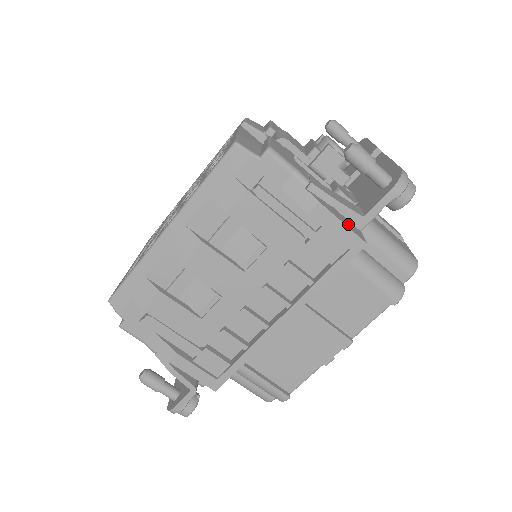
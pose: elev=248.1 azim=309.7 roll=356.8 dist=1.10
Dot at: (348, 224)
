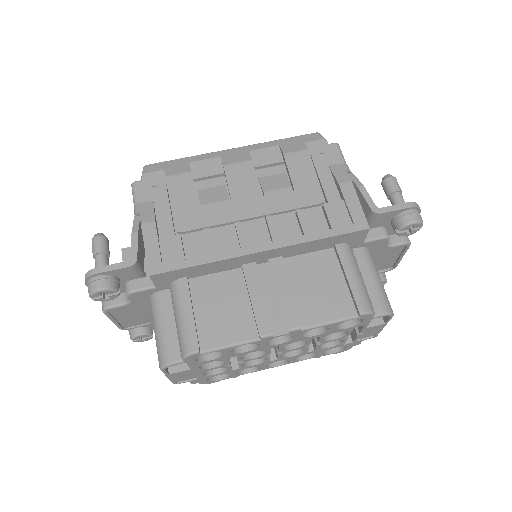
Dot at: occluded
